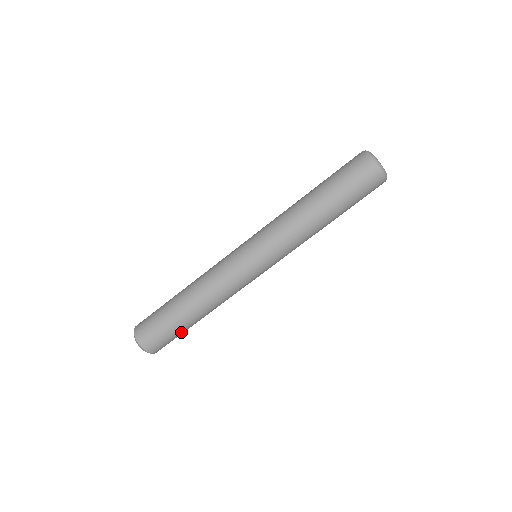
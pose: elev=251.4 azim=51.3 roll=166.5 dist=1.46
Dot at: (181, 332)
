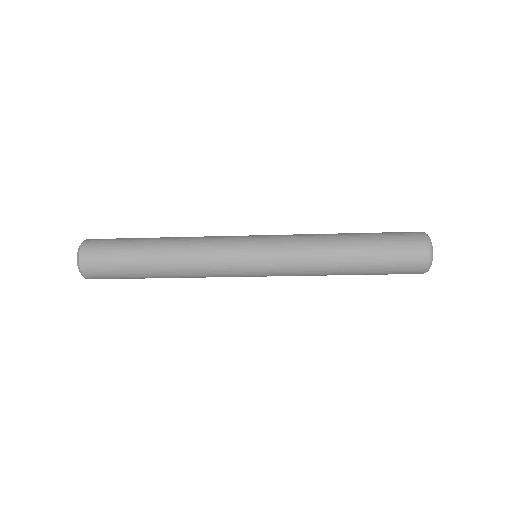
Dot at: occluded
